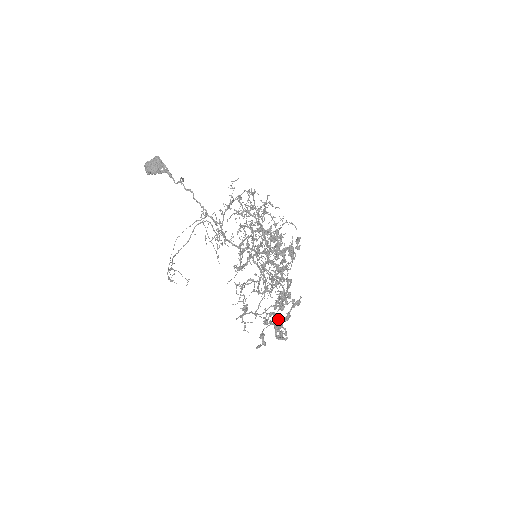
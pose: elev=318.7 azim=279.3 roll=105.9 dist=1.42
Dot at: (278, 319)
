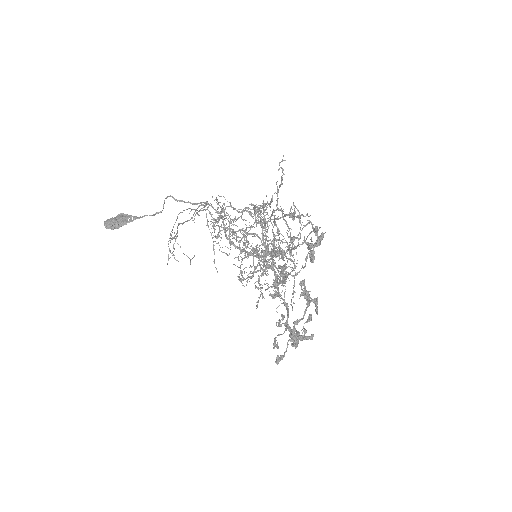
Dot at: (291, 331)
